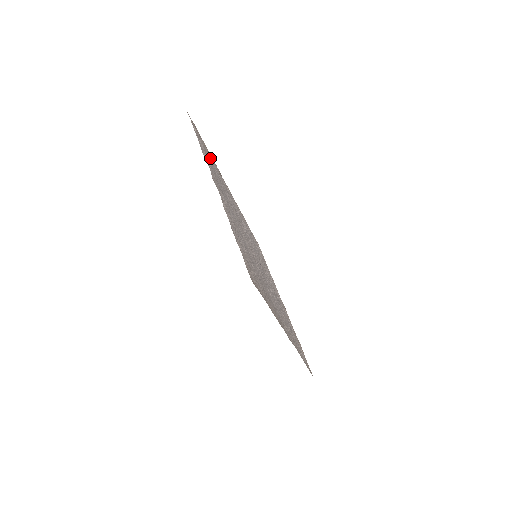
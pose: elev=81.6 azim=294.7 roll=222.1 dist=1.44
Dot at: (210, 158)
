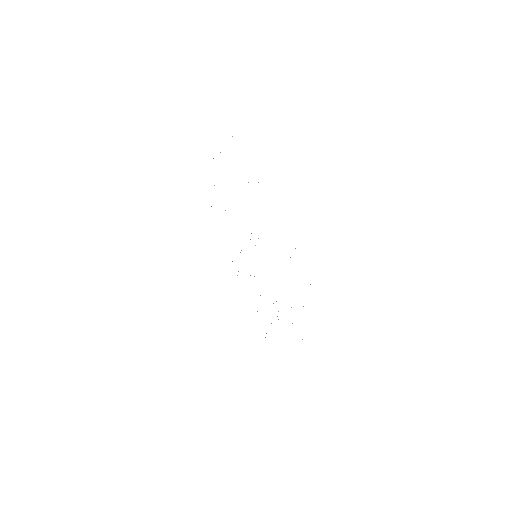
Dot at: occluded
